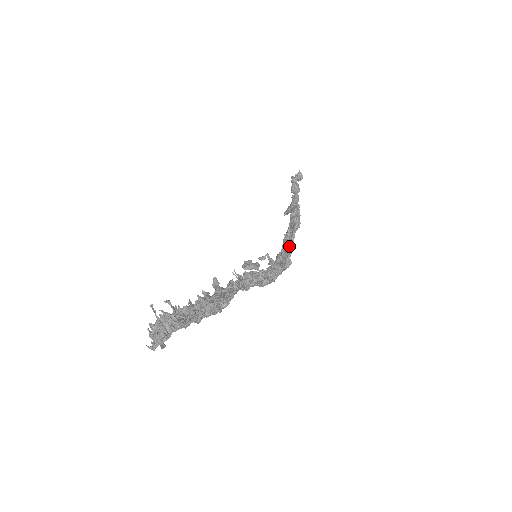
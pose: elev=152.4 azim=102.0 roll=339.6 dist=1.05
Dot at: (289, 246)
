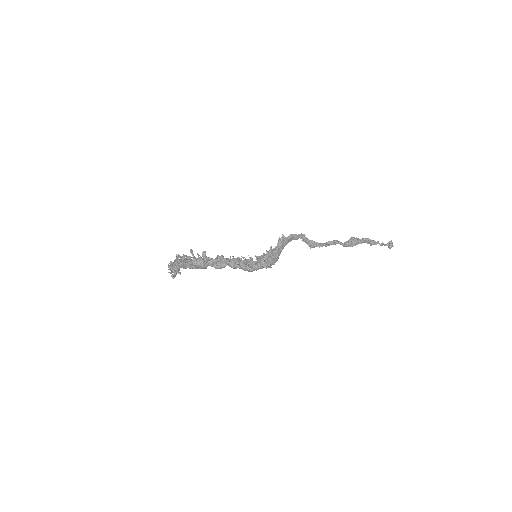
Dot at: (269, 251)
